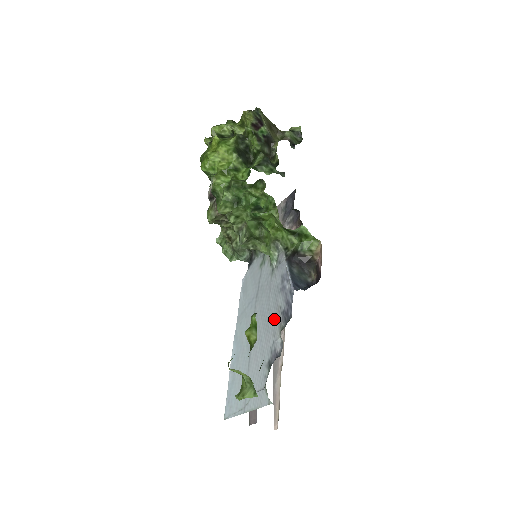
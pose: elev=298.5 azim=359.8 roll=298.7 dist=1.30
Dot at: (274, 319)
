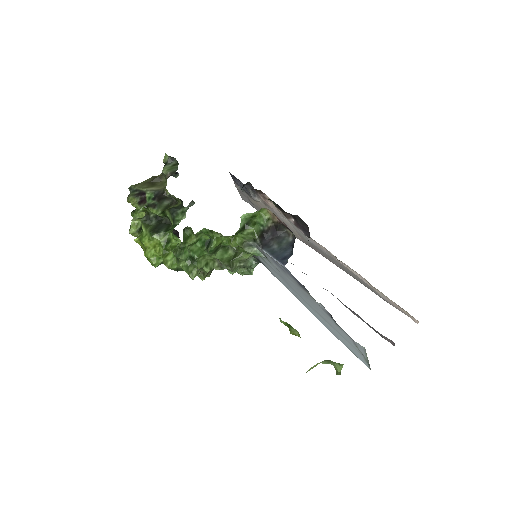
Dot at: (303, 292)
